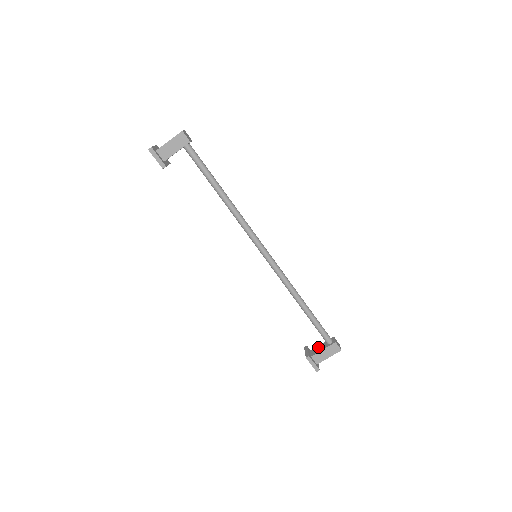
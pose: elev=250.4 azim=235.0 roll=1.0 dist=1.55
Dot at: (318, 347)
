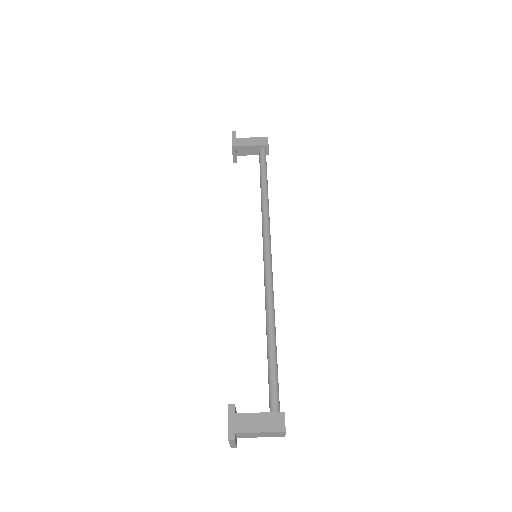
Dot at: occluded
